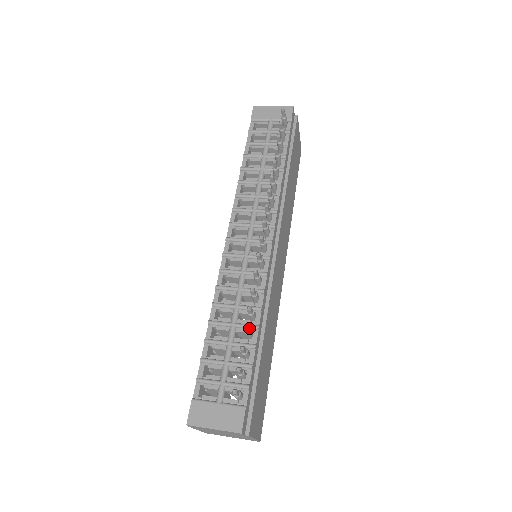
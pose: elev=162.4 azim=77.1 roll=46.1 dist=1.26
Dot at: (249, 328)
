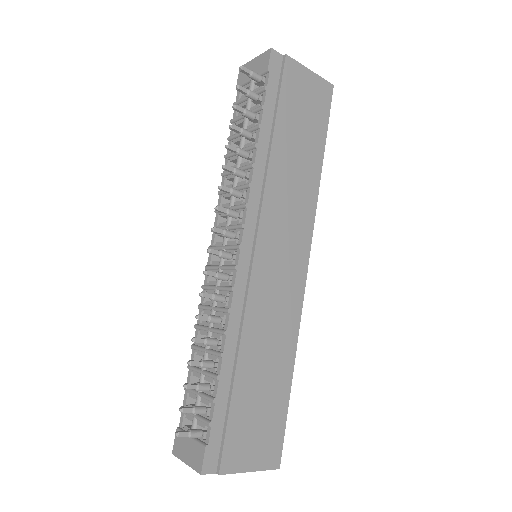
Dot at: (202, 360)
